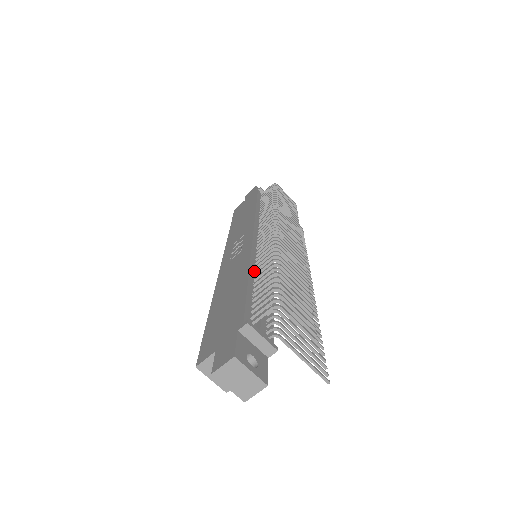
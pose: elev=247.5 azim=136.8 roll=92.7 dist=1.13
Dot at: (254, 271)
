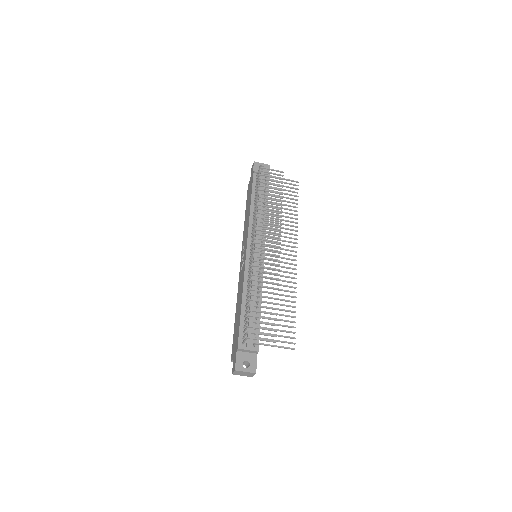
Dot at: (246, 292)
